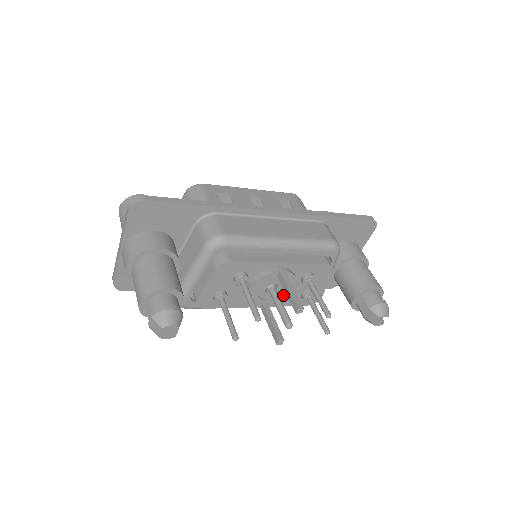
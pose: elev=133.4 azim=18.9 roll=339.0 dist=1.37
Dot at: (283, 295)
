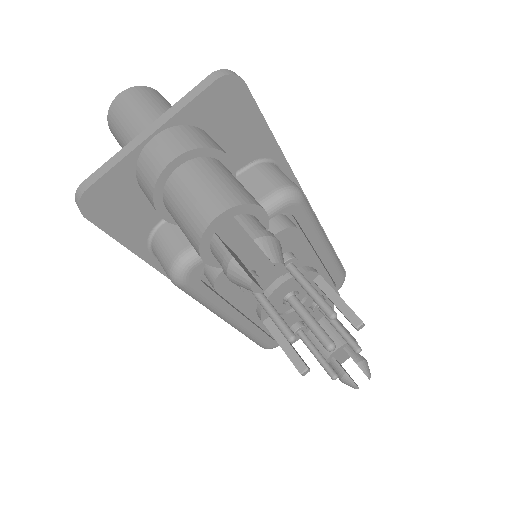
Dot at: (291, 314)
